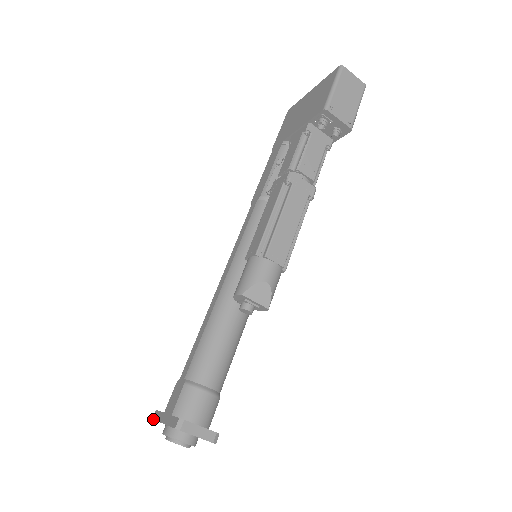
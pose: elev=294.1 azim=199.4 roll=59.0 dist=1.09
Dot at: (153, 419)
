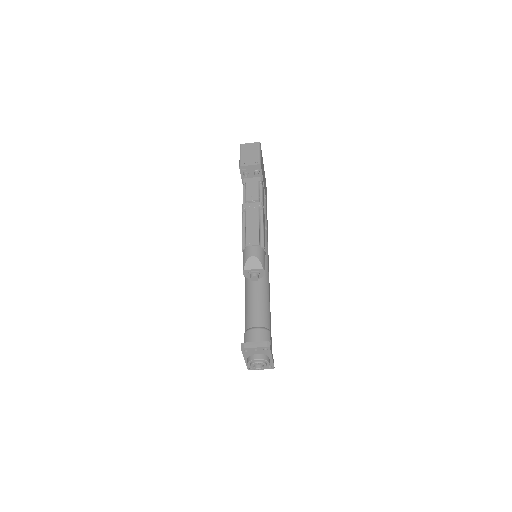
Dot at: occluded
